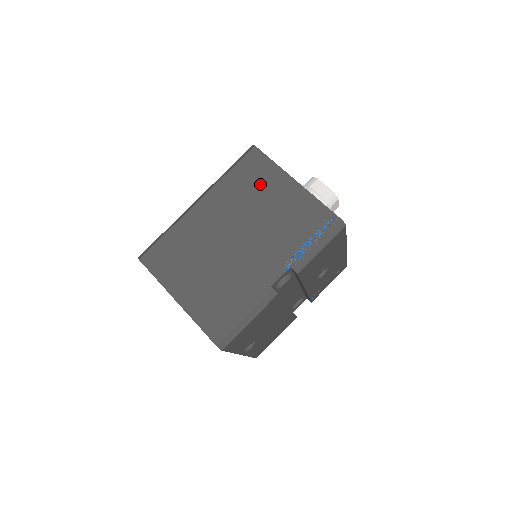
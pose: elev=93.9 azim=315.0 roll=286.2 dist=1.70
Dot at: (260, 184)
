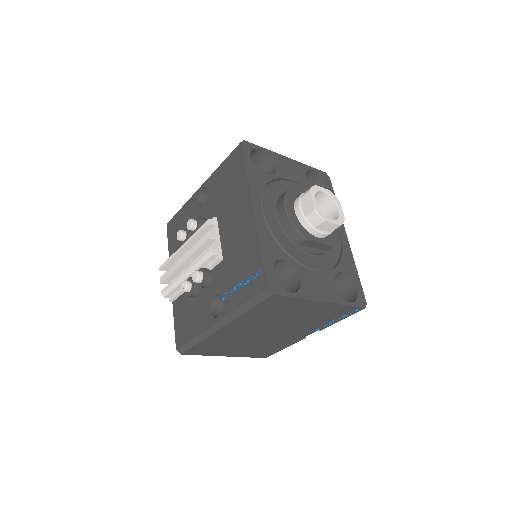
Dot at: (285, 310)
